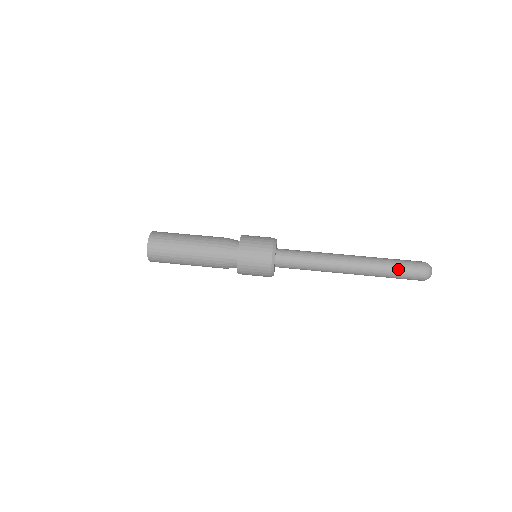
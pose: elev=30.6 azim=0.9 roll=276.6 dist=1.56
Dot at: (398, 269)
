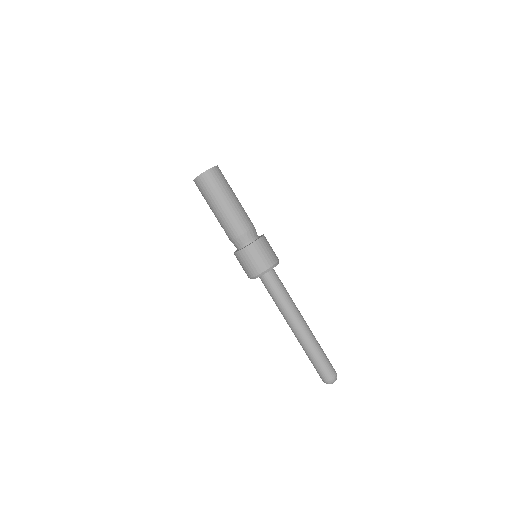
Dot at: (324, 356)
